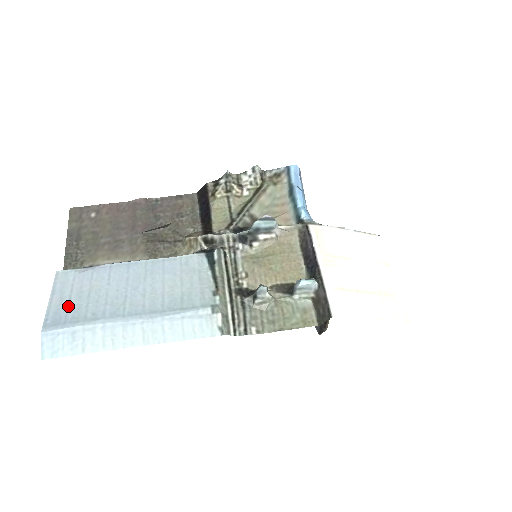
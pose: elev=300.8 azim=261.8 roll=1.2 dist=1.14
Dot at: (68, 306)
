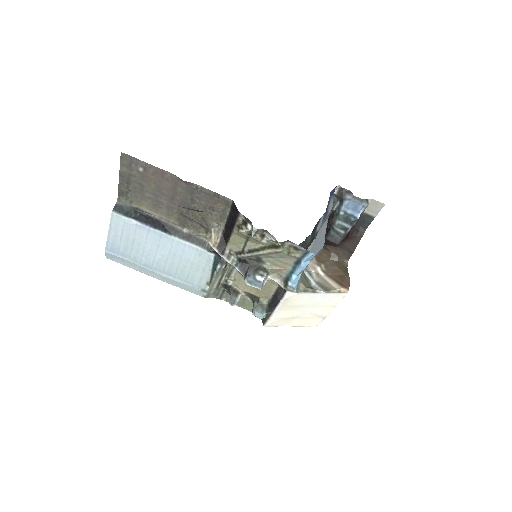
Dot at: (120, 244)
